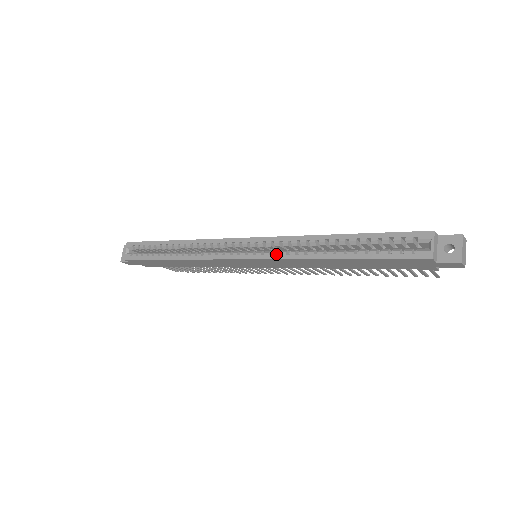
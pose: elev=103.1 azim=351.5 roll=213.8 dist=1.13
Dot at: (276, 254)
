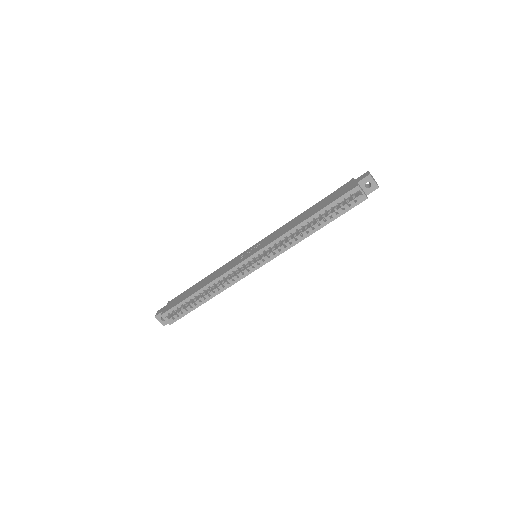
Dot at: (278, 252)
